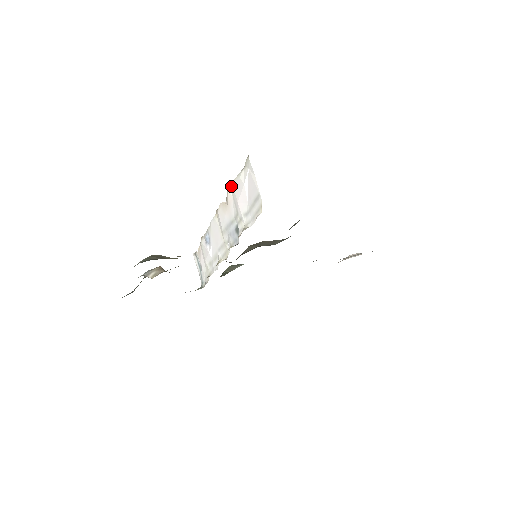
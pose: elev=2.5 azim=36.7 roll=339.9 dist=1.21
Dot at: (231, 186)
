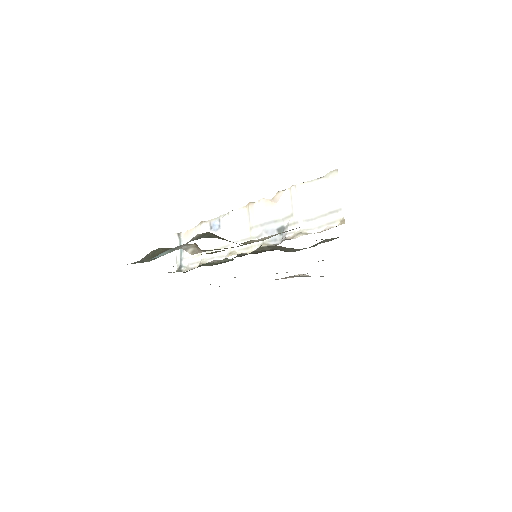
Dot at: (292, 188)
